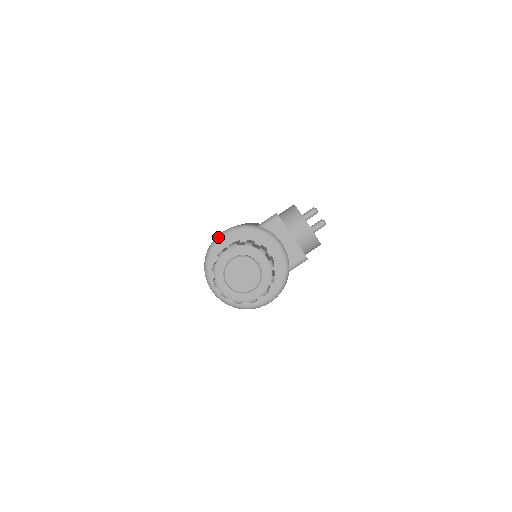
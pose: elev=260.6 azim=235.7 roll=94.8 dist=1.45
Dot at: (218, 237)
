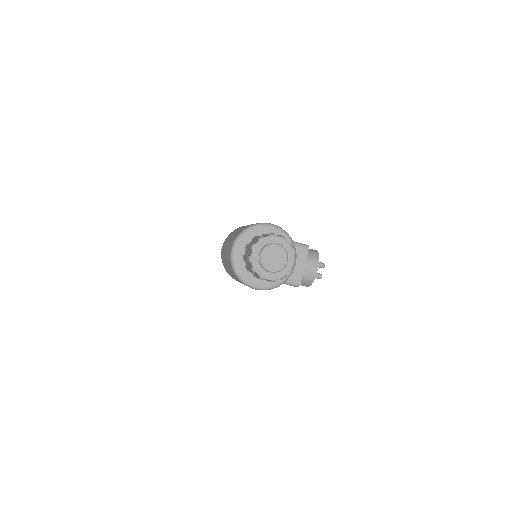
Dot at: (267, 224)
